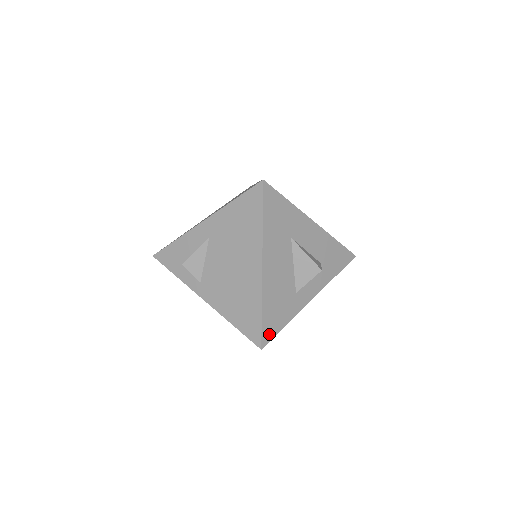
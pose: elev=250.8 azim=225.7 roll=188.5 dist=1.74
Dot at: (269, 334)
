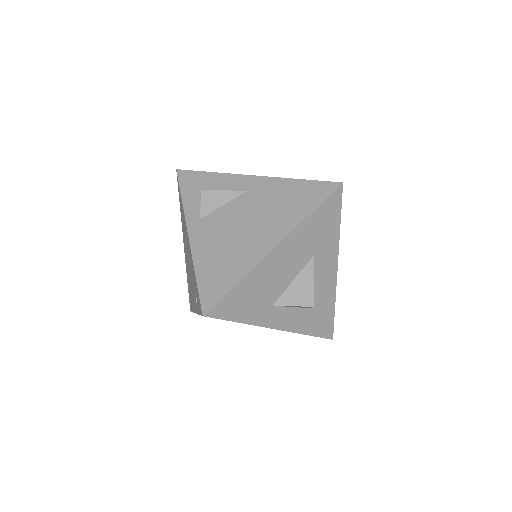
Dot at: (222, 311)
